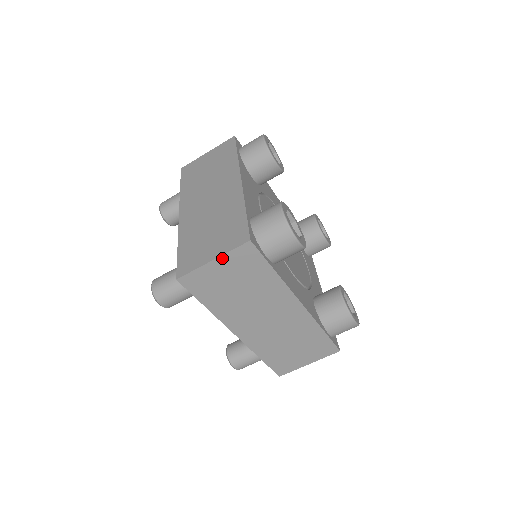
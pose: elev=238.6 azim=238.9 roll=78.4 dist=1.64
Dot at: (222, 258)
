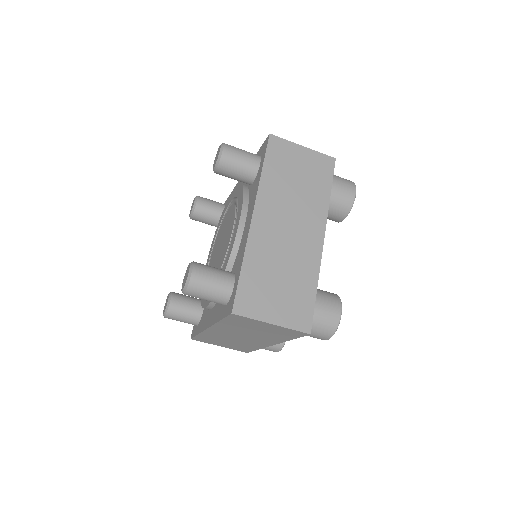
Dot at: (279, 327)
